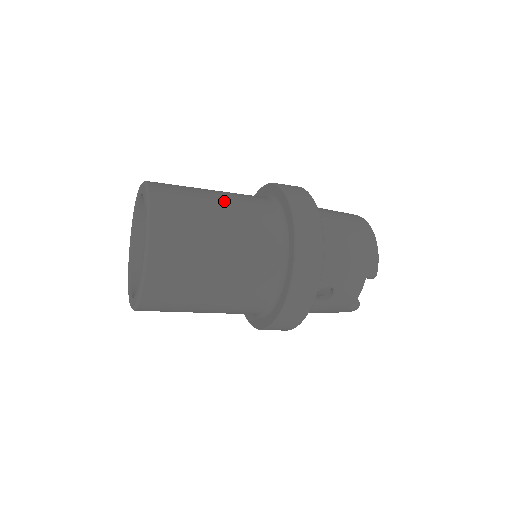
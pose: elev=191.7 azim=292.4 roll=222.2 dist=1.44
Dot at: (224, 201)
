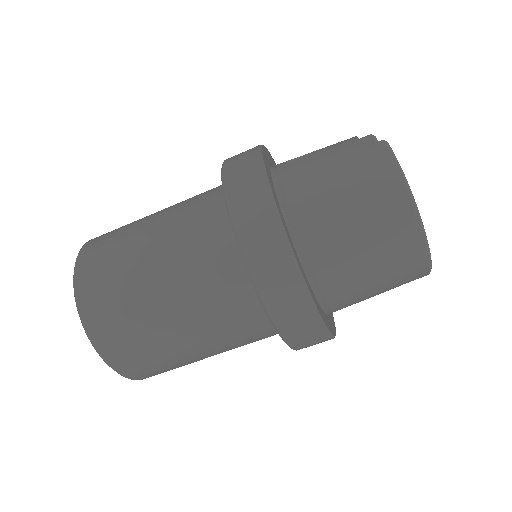
Dot at: occluded
